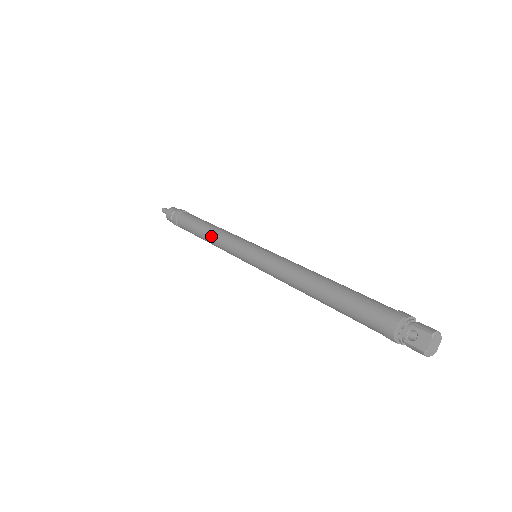
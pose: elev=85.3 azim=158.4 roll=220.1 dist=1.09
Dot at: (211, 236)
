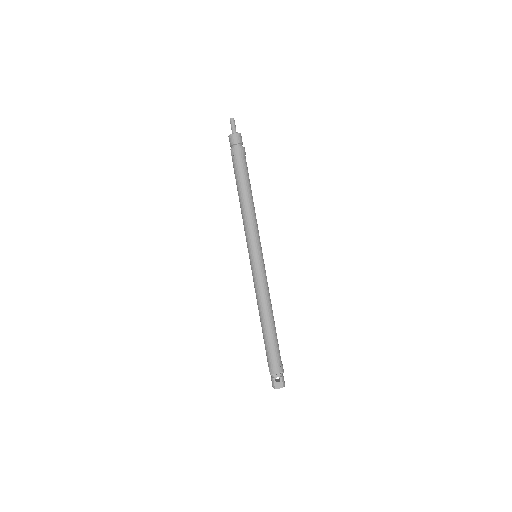
Dot at: (247, 210)
